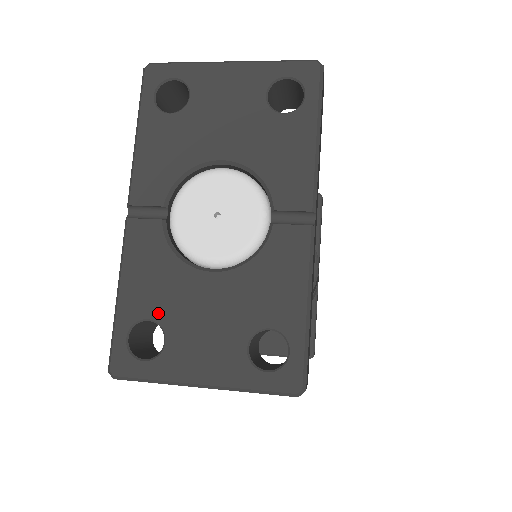
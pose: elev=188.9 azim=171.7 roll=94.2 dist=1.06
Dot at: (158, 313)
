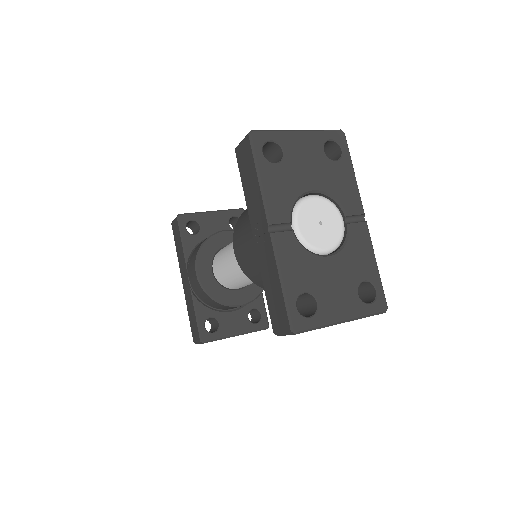
Dot at: (309, 287)
